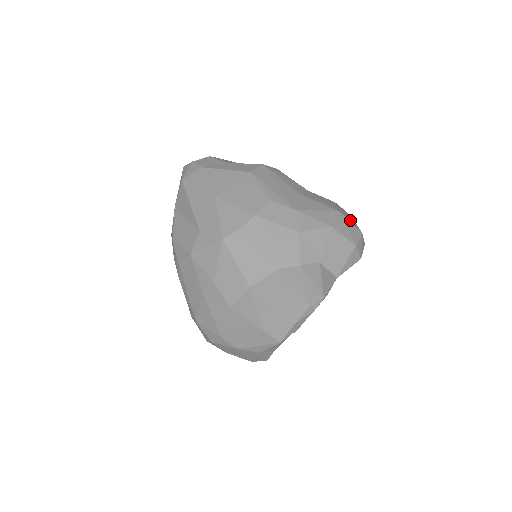
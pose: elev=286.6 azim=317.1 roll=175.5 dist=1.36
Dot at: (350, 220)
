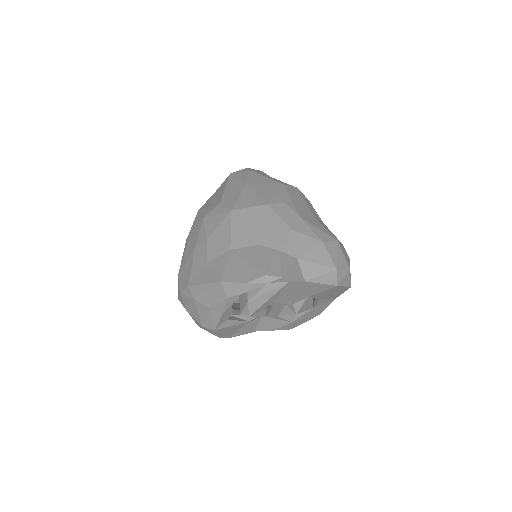
Dot at: (345, 255)
